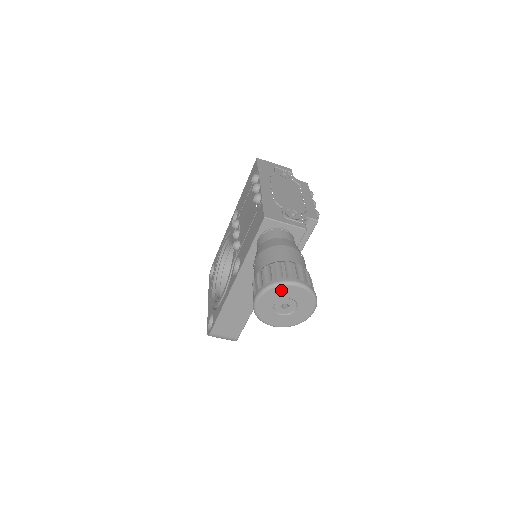
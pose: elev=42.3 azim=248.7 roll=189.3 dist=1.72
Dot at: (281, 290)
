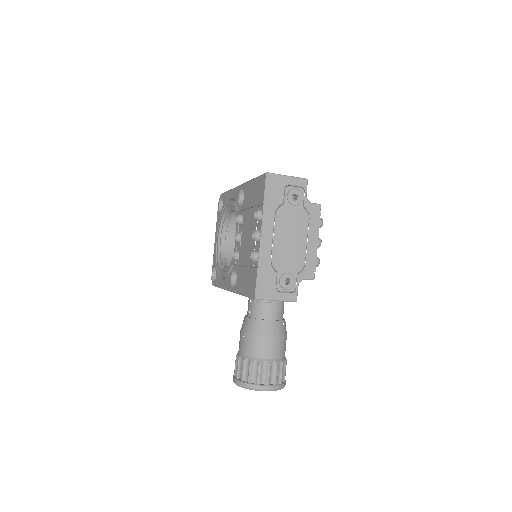
Dot at: occluded
